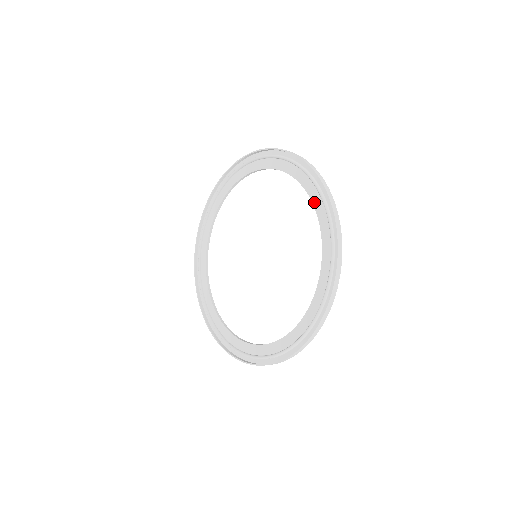
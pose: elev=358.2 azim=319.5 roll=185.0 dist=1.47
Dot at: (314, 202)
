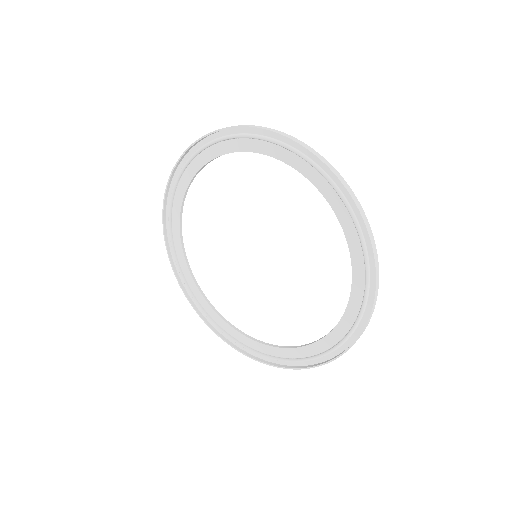
Dot at: (232, 150)
